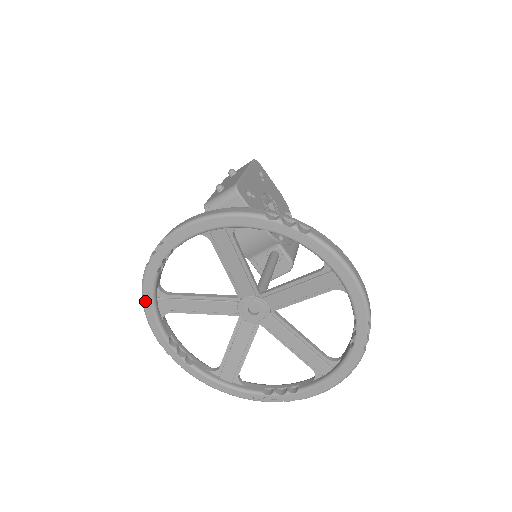
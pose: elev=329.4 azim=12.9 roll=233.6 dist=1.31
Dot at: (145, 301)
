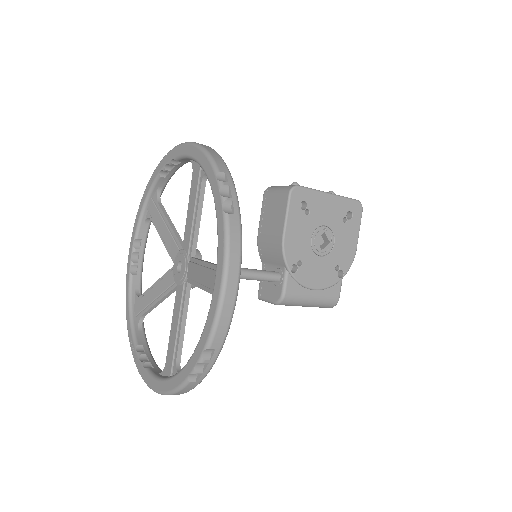
Dot at: (145, 193)
